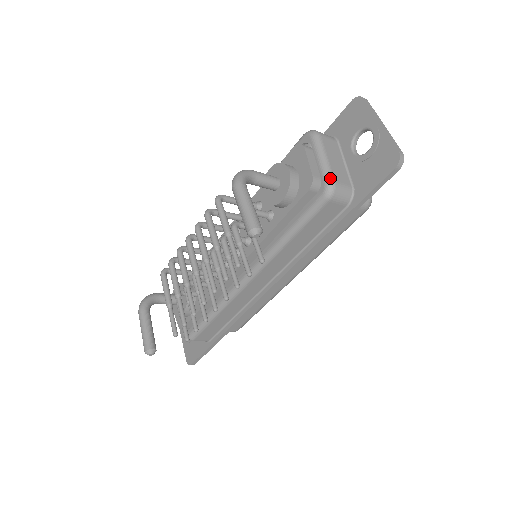
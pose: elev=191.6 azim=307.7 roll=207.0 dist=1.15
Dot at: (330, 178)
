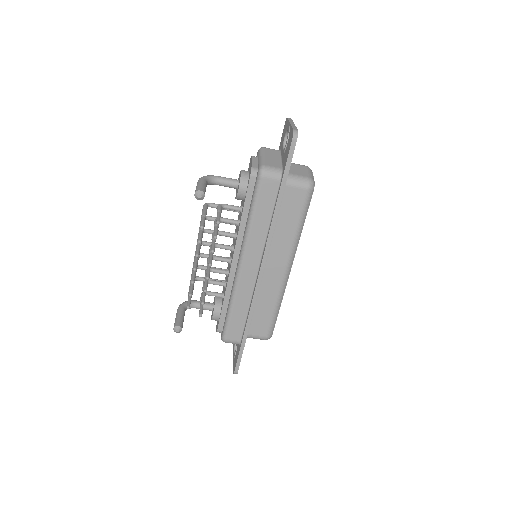
Dot at: (261, 164)
